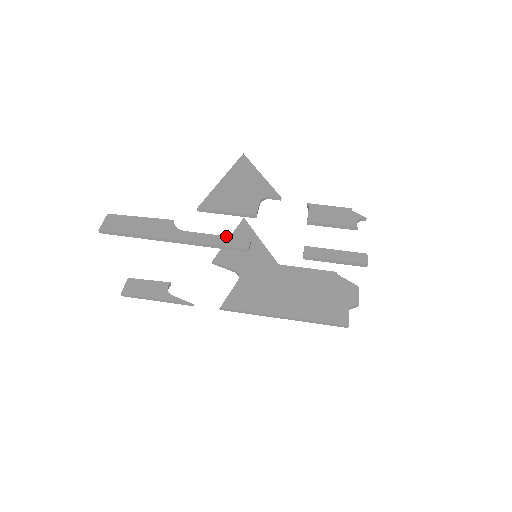
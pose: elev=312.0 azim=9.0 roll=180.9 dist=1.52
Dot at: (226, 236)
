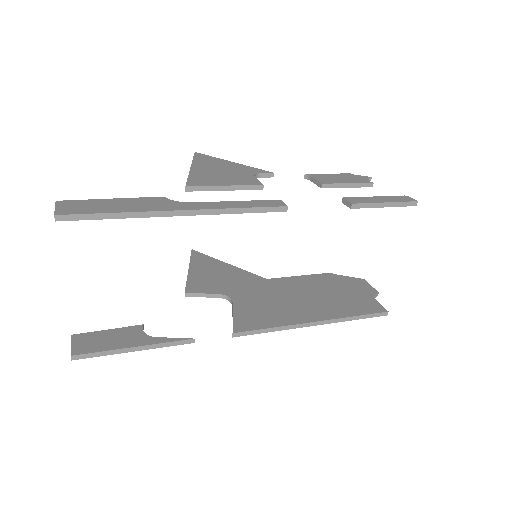
Dot at: occluded
